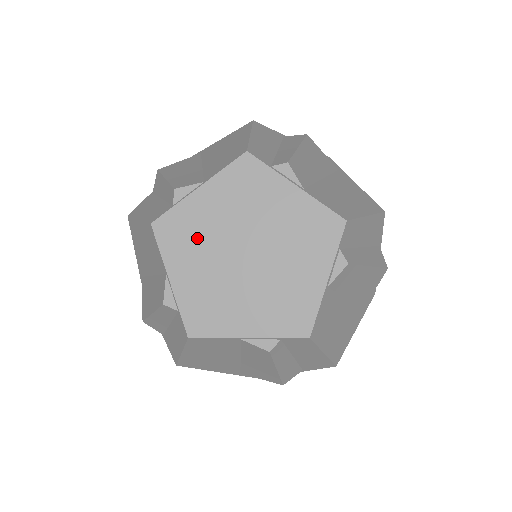
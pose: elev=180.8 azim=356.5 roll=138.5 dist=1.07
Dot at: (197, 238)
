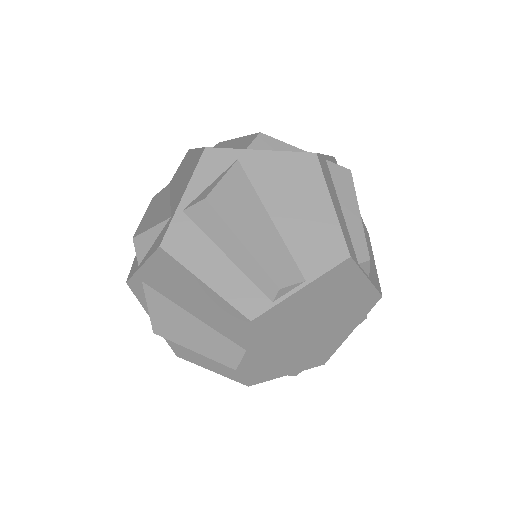
Dot at: (284, 325)
